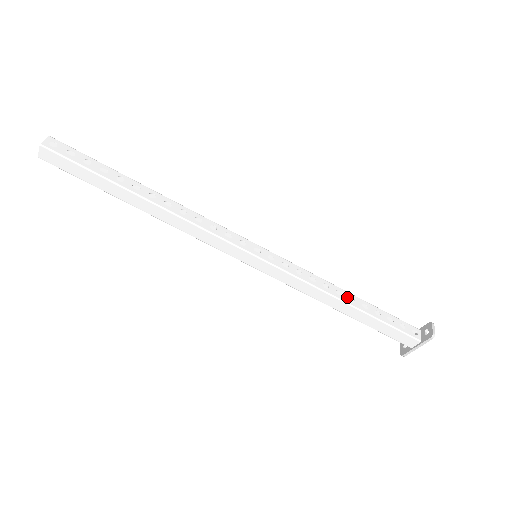
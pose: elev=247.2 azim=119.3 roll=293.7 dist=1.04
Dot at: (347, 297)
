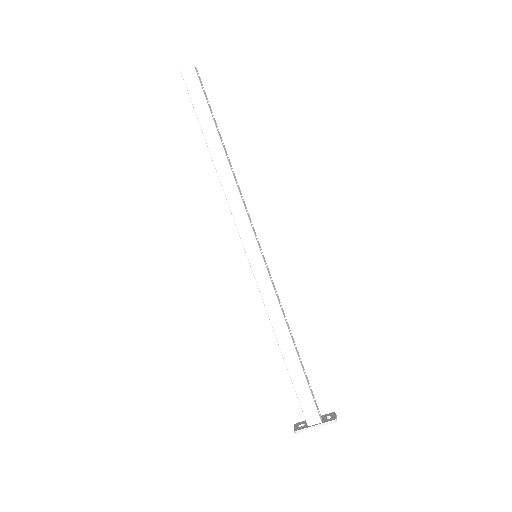
Dot at: (293, 340)
